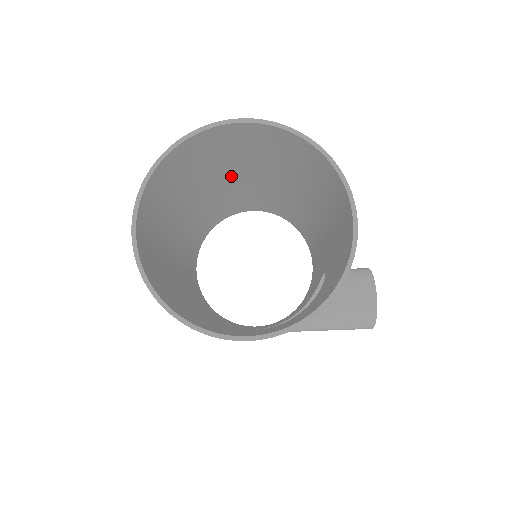
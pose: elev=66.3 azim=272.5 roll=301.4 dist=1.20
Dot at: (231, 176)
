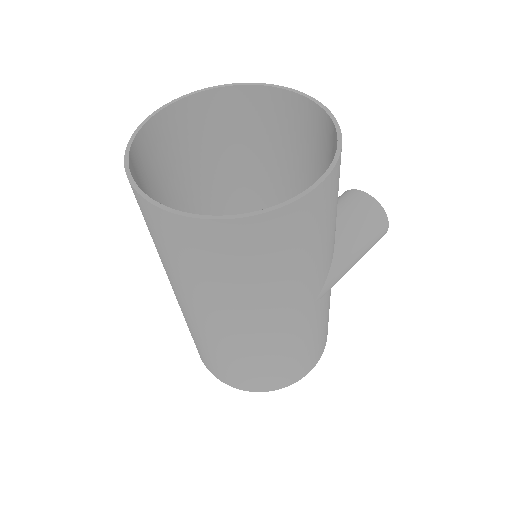
Dot at: occluded
